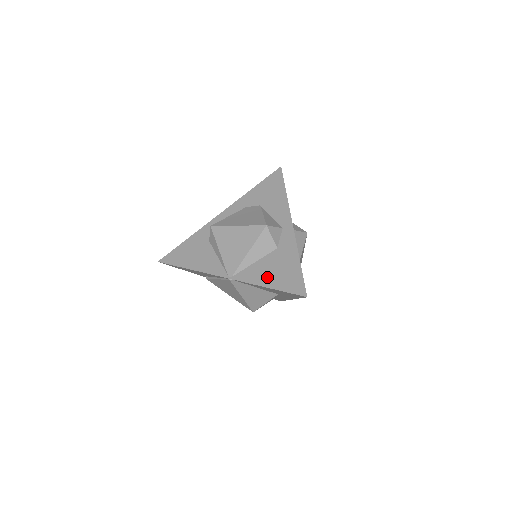
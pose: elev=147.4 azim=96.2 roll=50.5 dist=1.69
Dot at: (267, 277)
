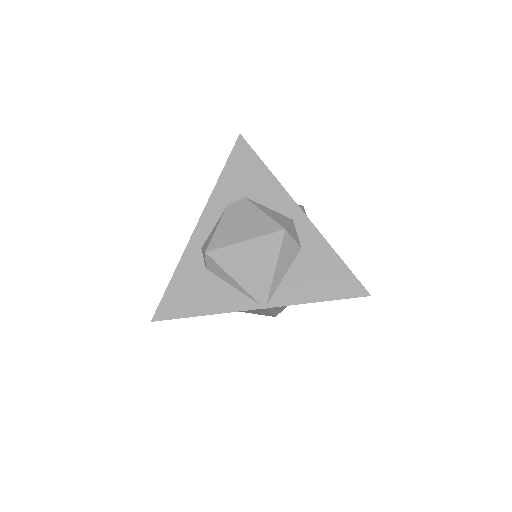
Dot at: (311, 289)
